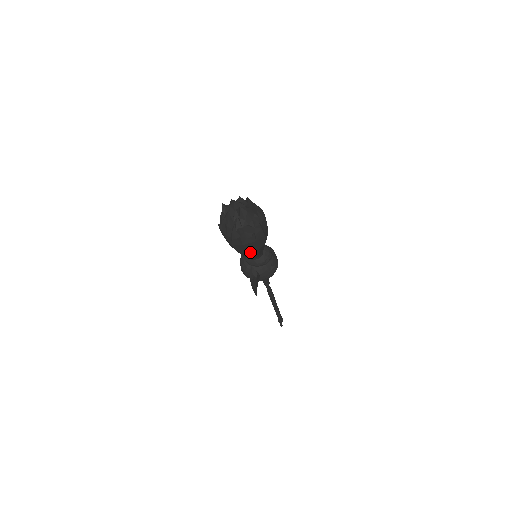
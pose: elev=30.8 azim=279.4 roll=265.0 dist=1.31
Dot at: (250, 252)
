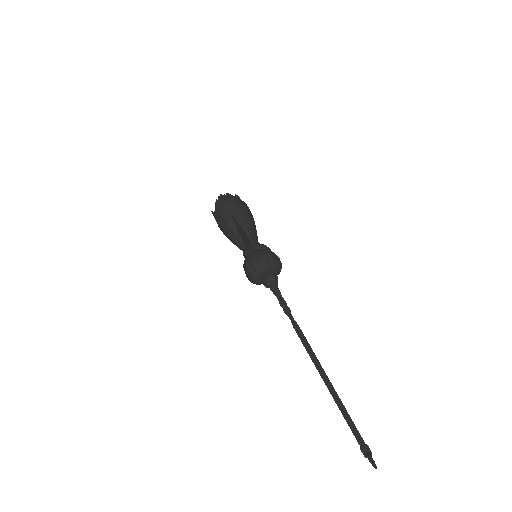
Dot at: (236, 217)
